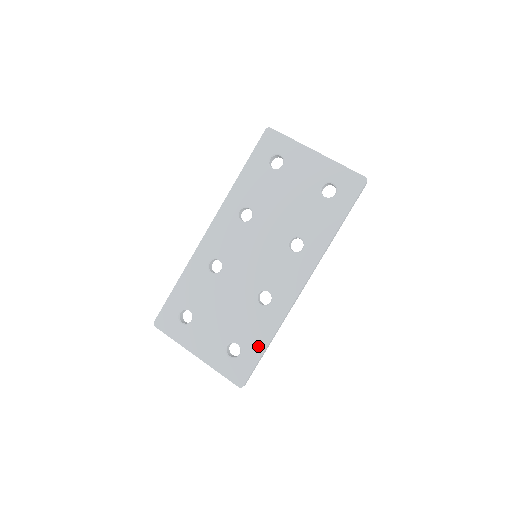
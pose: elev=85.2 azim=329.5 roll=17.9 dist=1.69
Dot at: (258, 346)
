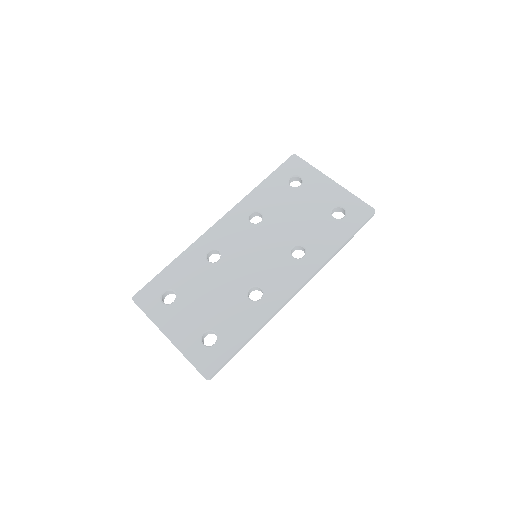
Dot at: (237, 339)
